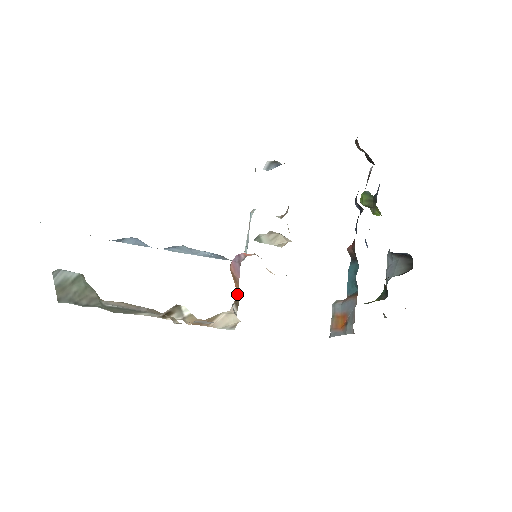
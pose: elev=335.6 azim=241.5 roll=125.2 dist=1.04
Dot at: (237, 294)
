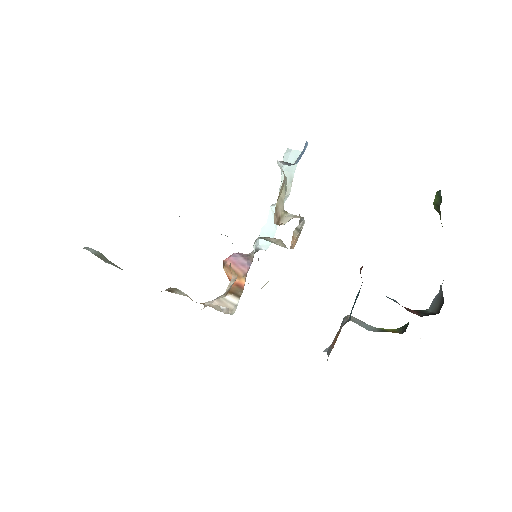
Dot at: (234, 287)
